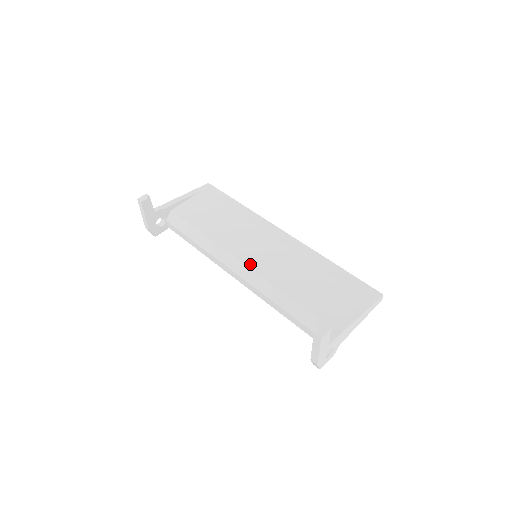
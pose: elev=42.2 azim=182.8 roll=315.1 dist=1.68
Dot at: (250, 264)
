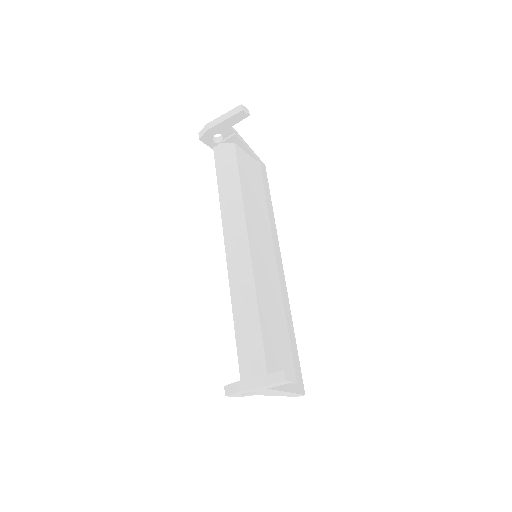
Dot at: (253, 256)
